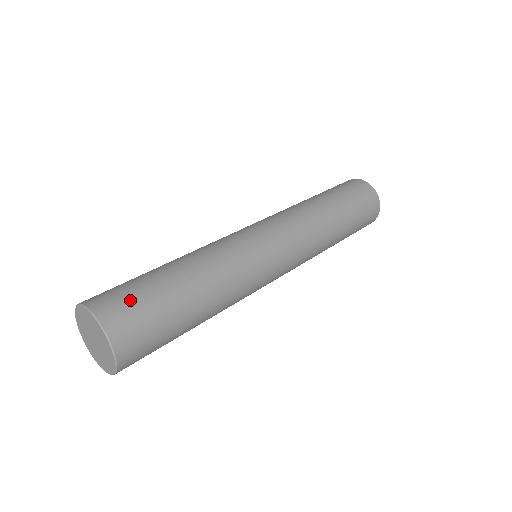
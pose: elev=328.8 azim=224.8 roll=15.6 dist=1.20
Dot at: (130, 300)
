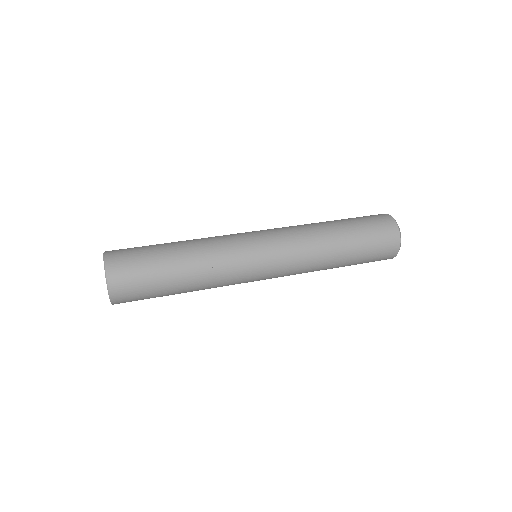
Dot at: (131, 260)
